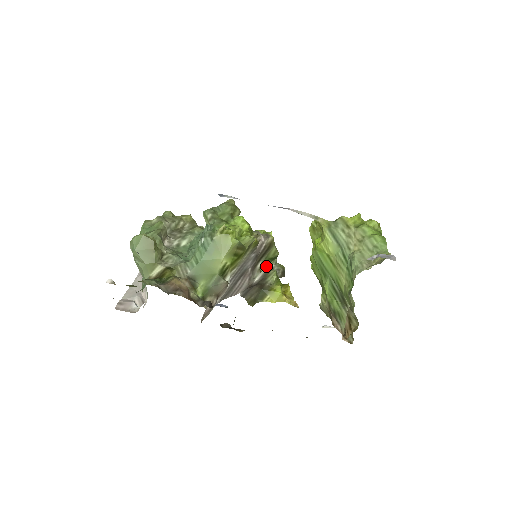
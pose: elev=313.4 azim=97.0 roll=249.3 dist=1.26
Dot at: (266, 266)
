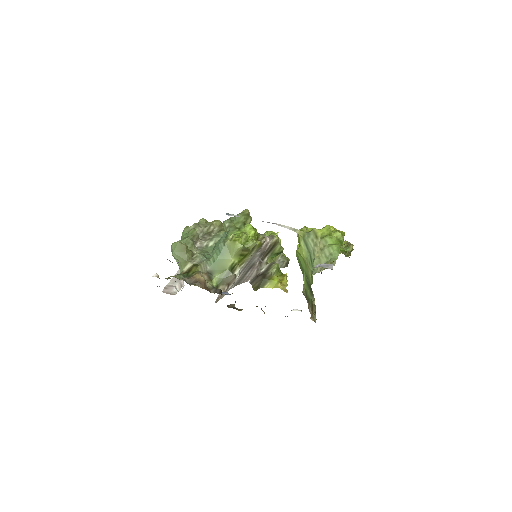
Dot at: (273, 259)
